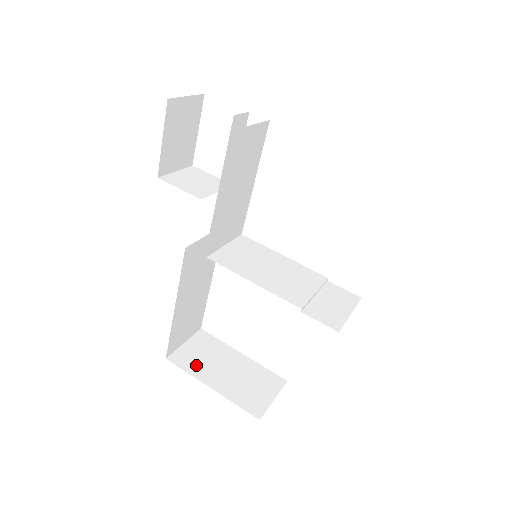
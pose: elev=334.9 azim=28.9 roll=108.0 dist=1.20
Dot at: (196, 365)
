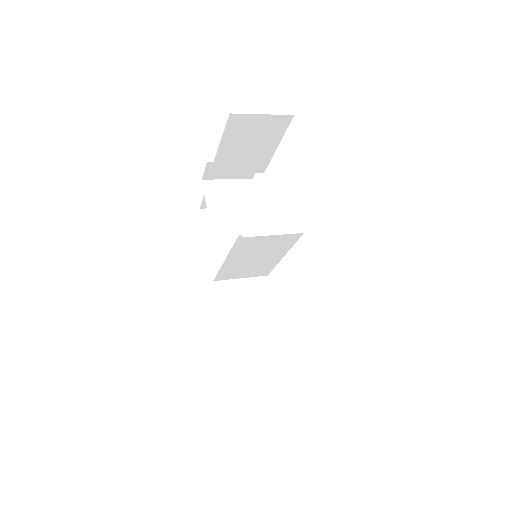
Dot at: occluded
